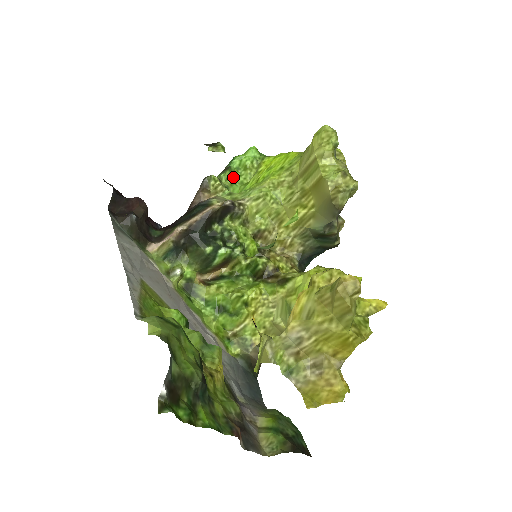
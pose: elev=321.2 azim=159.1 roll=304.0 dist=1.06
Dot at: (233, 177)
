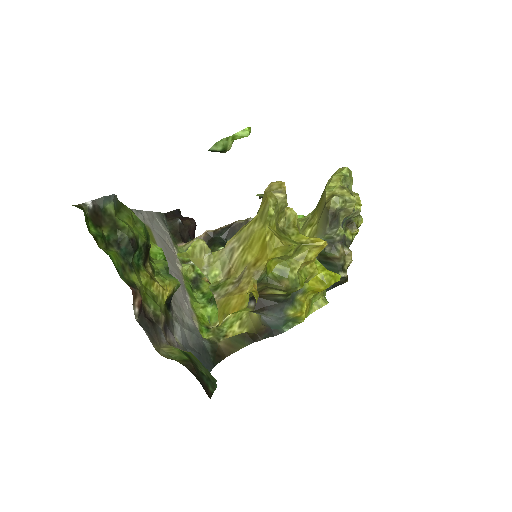
Dot at: occluded
